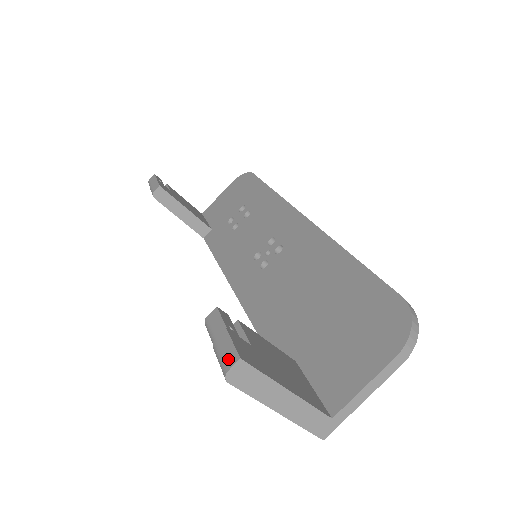
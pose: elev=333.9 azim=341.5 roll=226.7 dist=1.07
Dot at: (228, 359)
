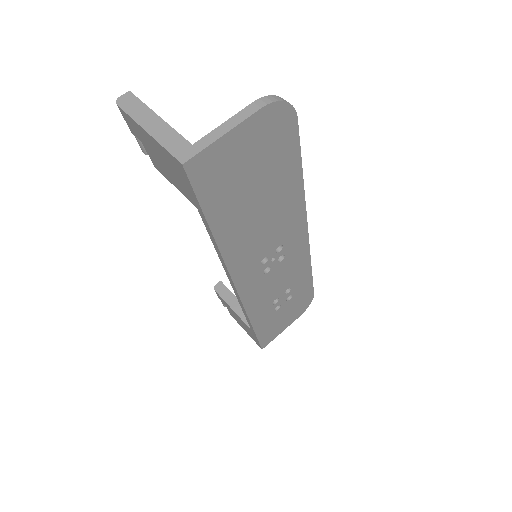
Dot at: occluded
